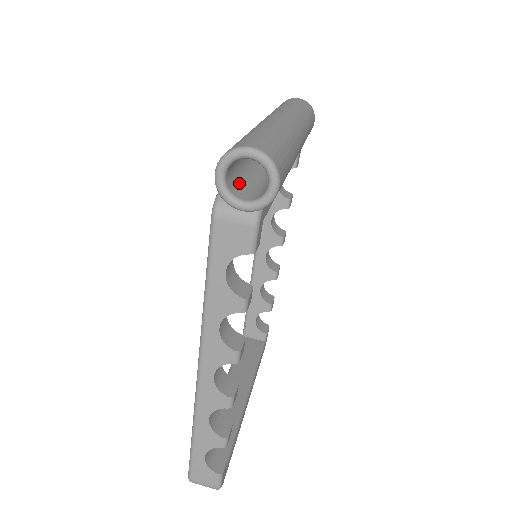
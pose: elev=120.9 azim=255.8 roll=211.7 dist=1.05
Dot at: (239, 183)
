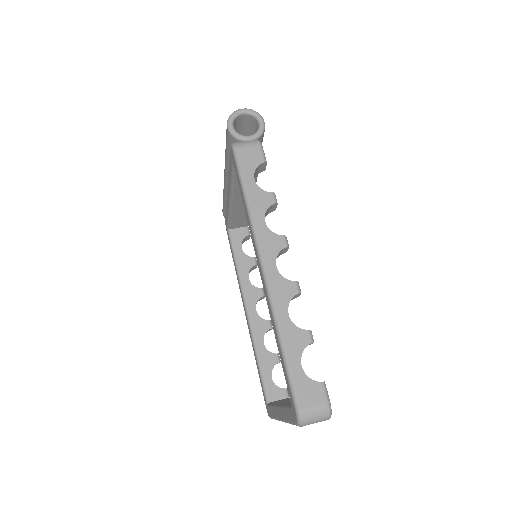
Dot at: occluded
